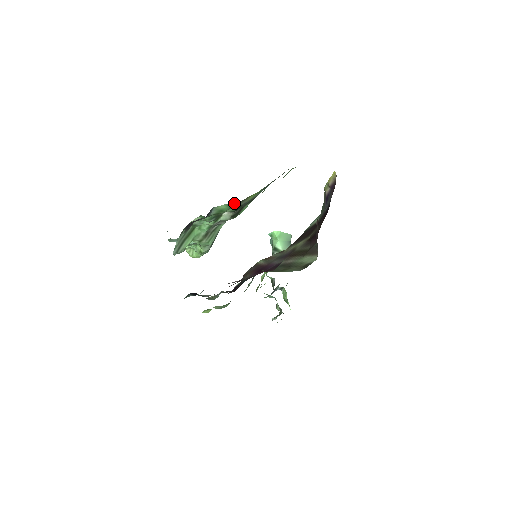
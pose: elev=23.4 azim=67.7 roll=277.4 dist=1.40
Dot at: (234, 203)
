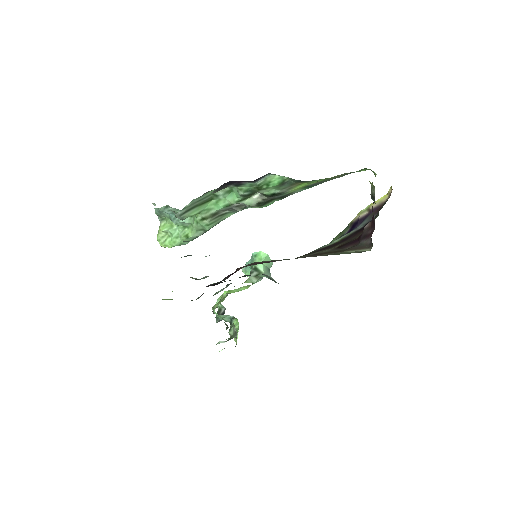
Dot at: (287, 181)
